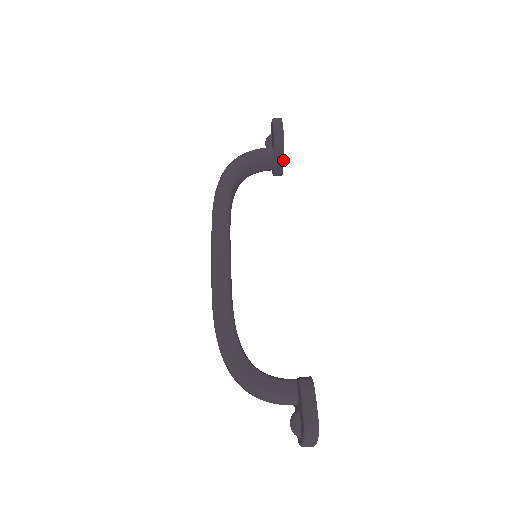
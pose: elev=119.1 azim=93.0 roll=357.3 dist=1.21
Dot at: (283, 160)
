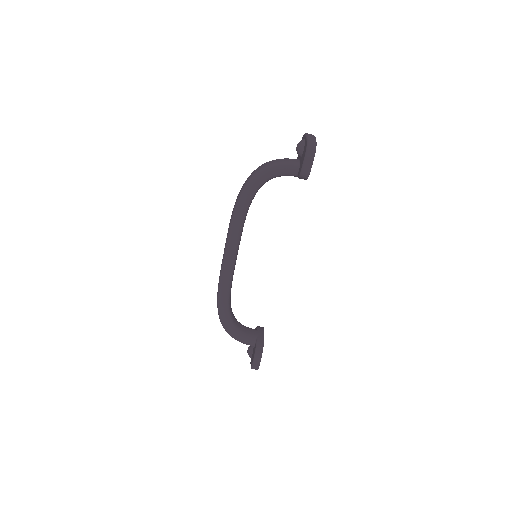
Dot at: occluded
